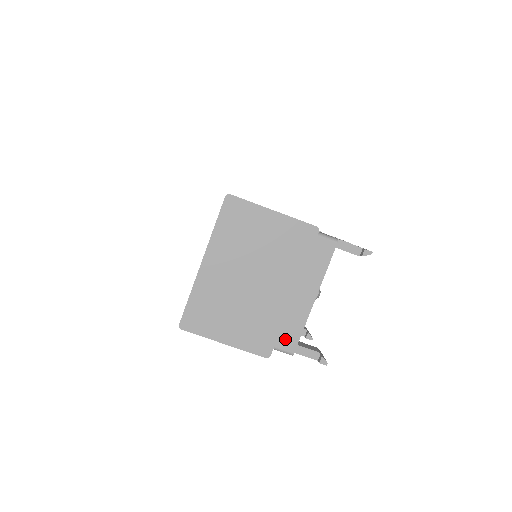
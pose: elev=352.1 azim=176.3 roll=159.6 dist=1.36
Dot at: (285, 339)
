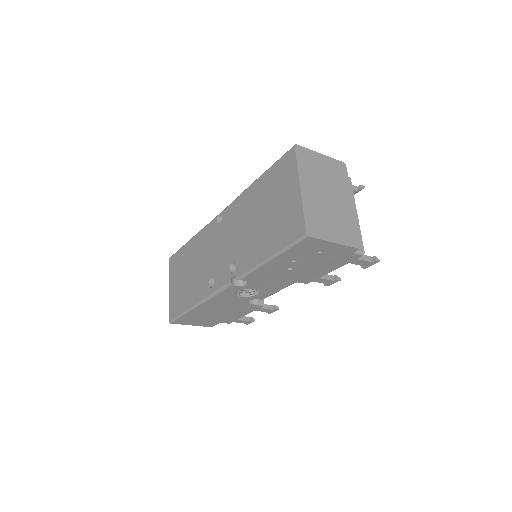
Dot at: occluded
